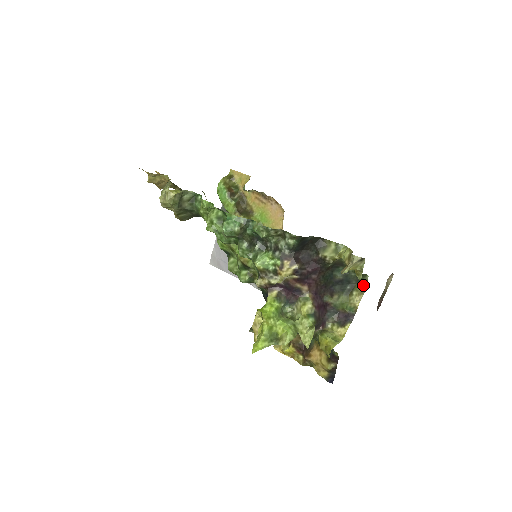
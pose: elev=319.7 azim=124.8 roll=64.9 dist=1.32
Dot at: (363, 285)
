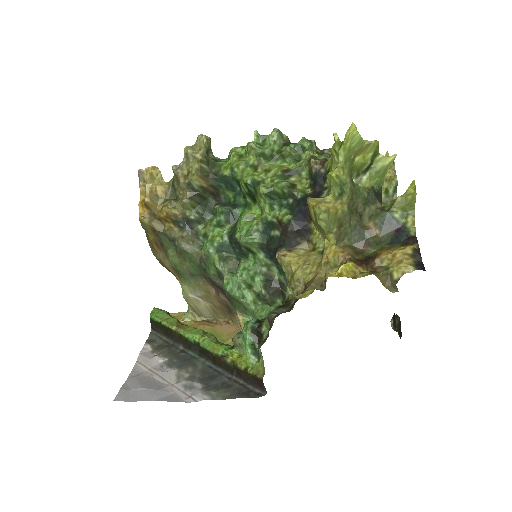
Dot at: occluded
